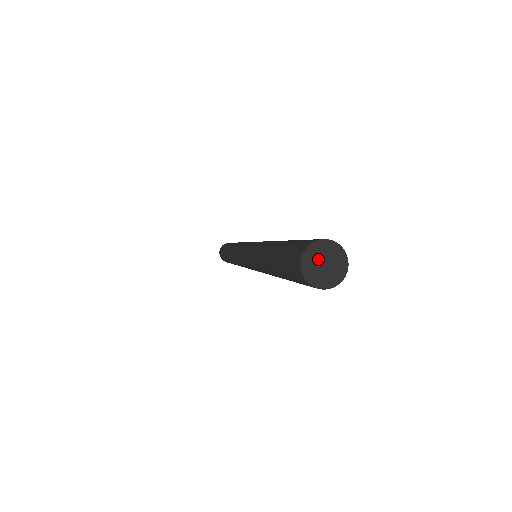
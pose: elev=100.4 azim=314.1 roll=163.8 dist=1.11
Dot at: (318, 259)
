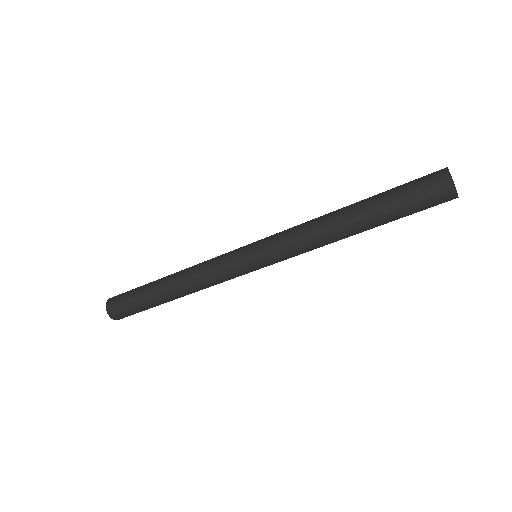
Dot at: occluded
